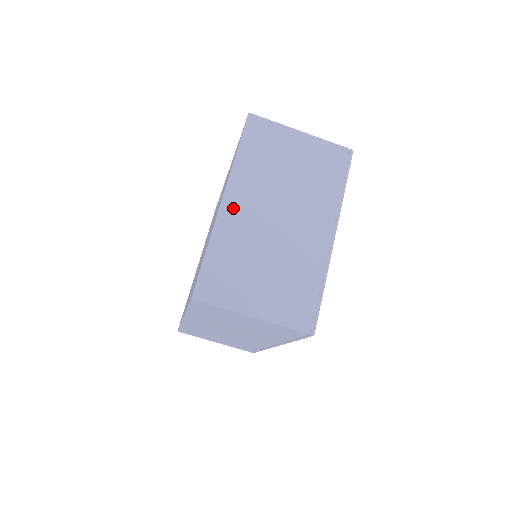
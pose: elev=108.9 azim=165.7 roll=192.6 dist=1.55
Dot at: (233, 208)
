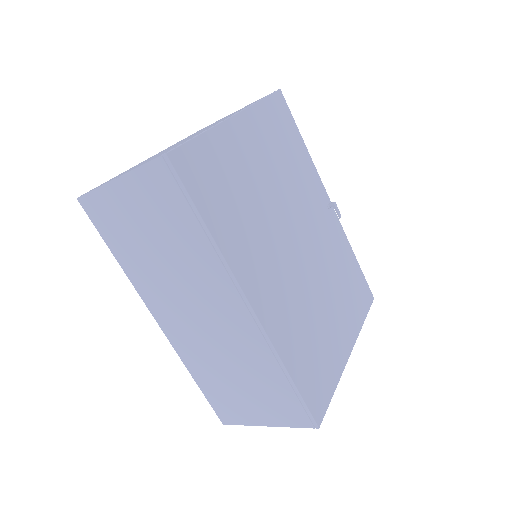
Dot at: occluded
